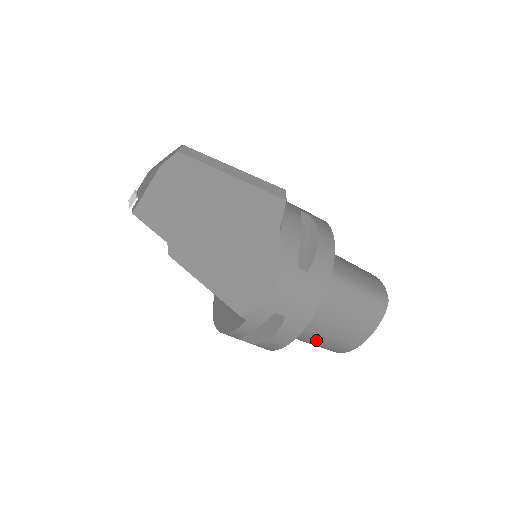
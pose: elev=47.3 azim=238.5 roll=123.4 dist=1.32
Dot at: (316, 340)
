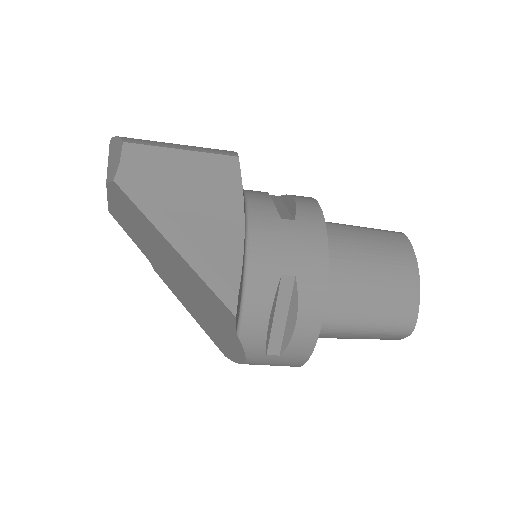
Dot at: occluded
